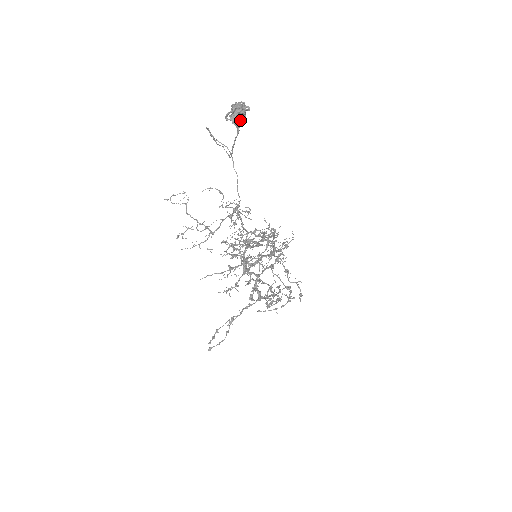
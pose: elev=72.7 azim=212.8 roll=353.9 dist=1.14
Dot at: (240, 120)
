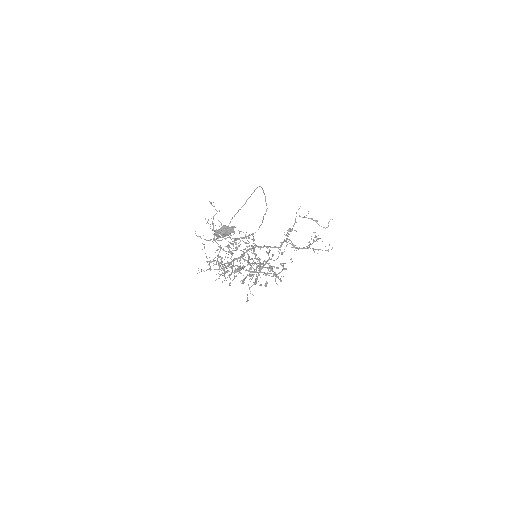
Dot at: (222, 236)
